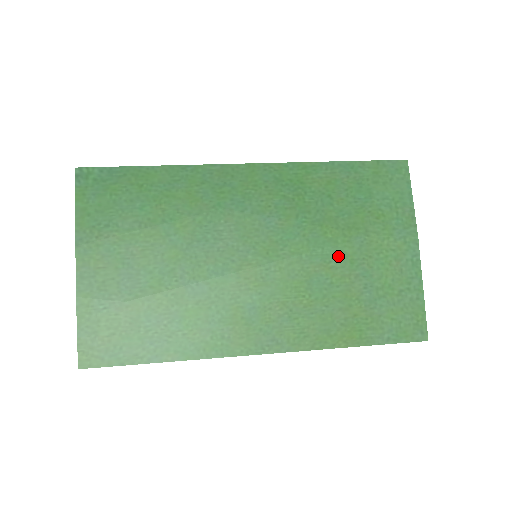
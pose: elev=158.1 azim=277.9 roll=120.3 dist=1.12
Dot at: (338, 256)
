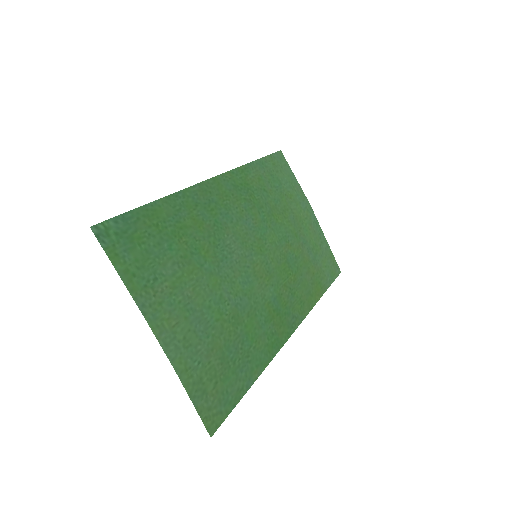
Dot at: (290, 235)
